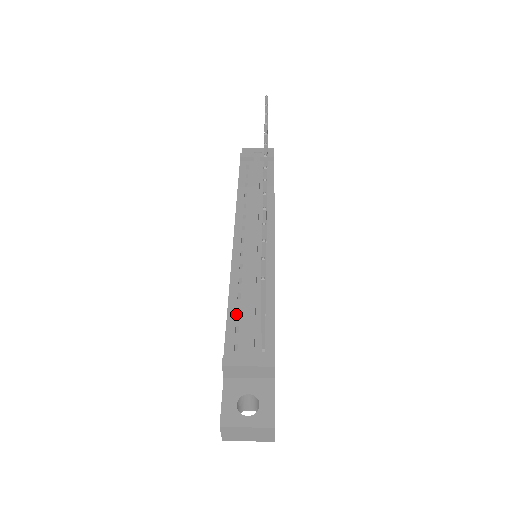
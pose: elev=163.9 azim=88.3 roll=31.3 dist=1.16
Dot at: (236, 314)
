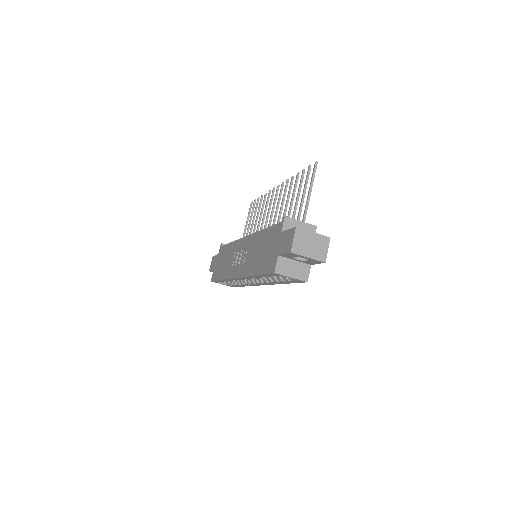
Dot at: occluded
